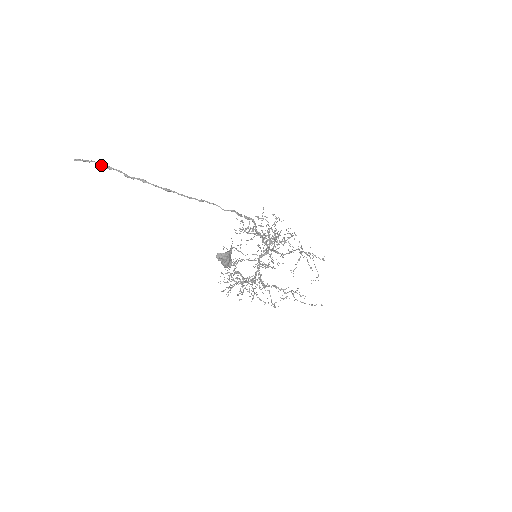
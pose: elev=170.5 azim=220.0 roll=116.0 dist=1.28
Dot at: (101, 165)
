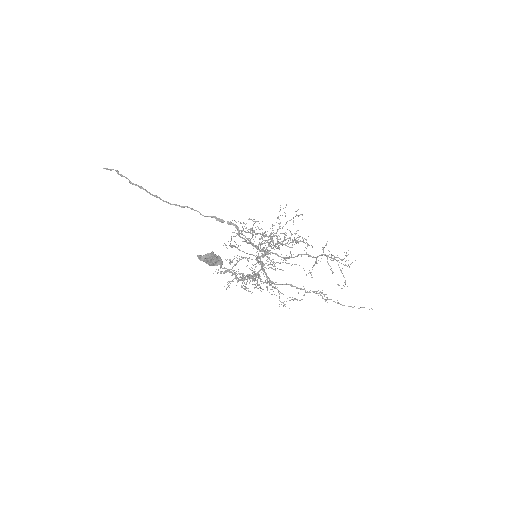
Dot at: (117, 173)
